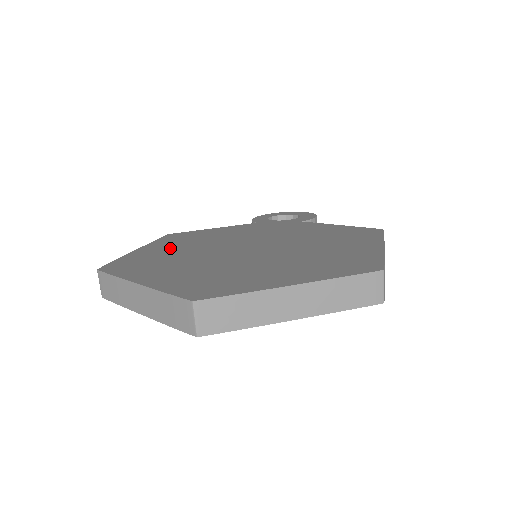
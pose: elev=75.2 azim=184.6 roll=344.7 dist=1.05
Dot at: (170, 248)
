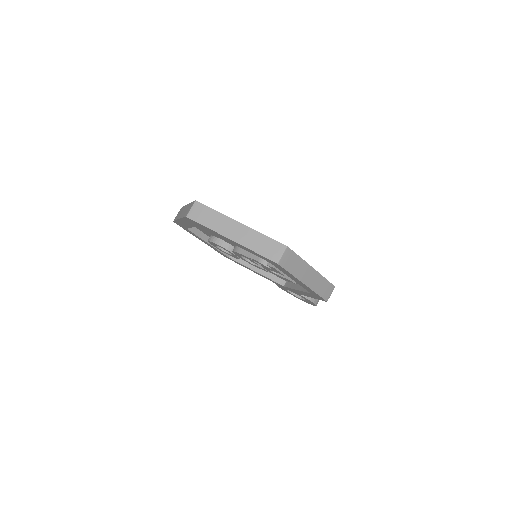
Dot at: occluded
